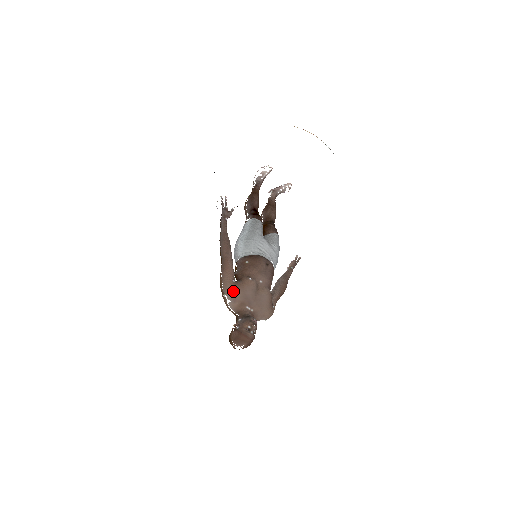
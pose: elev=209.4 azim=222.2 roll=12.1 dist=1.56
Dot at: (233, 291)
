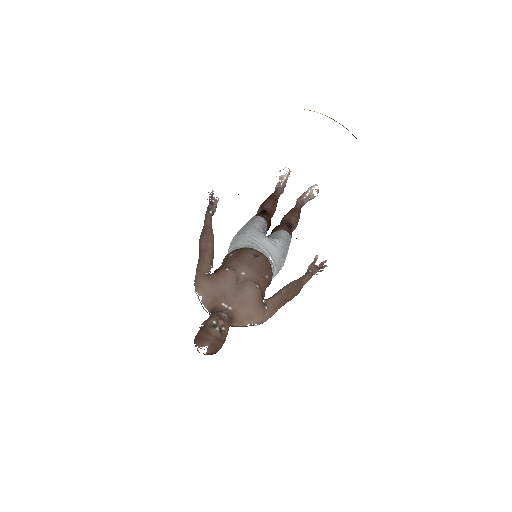
Dot at: (203, 284)
